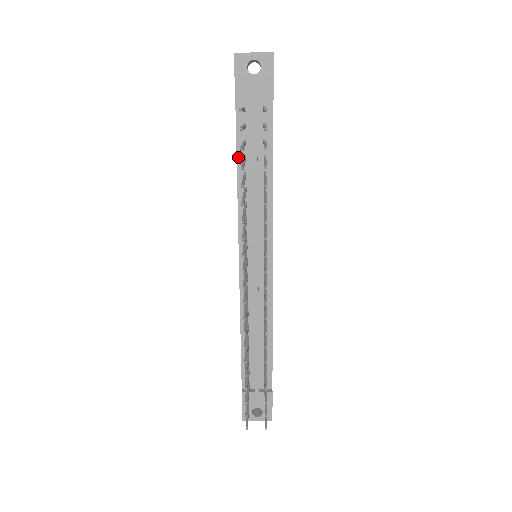
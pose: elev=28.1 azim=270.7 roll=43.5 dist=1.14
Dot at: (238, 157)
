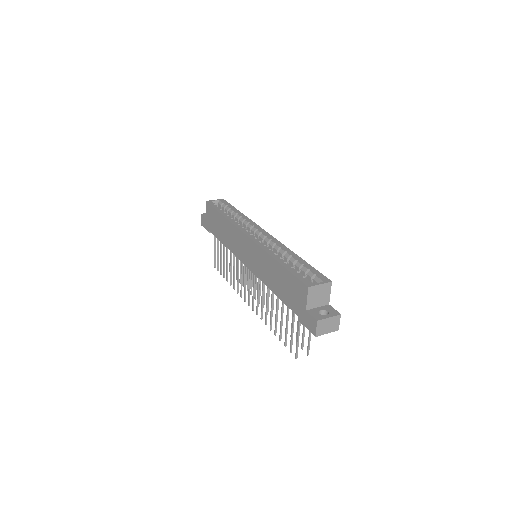
Dot at: (280, 298)
